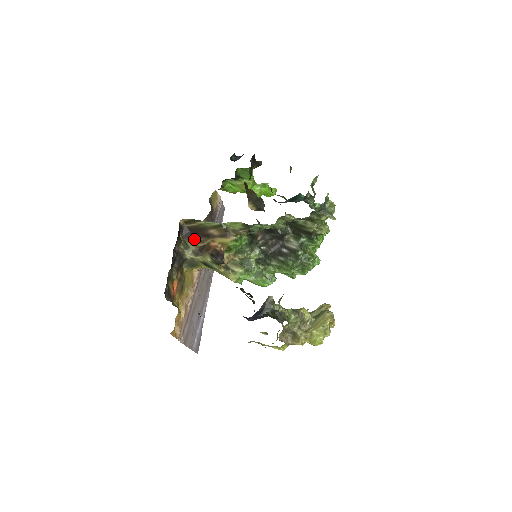
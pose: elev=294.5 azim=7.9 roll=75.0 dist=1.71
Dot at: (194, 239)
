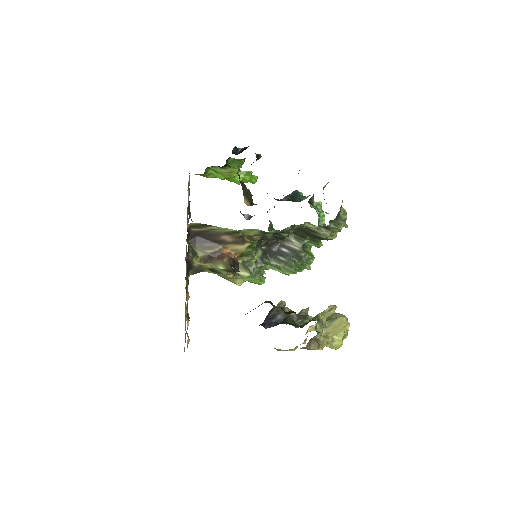
Dot at: (202, 245)
